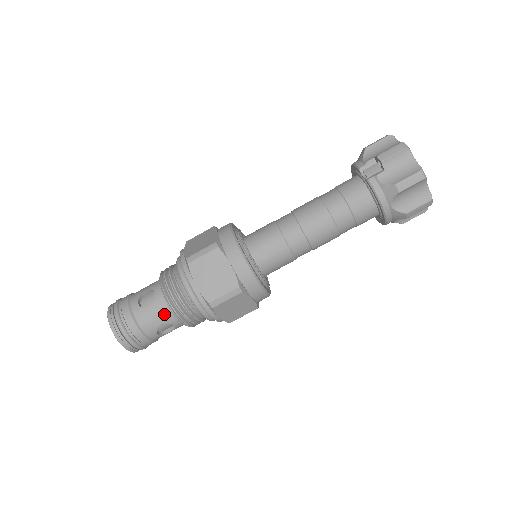
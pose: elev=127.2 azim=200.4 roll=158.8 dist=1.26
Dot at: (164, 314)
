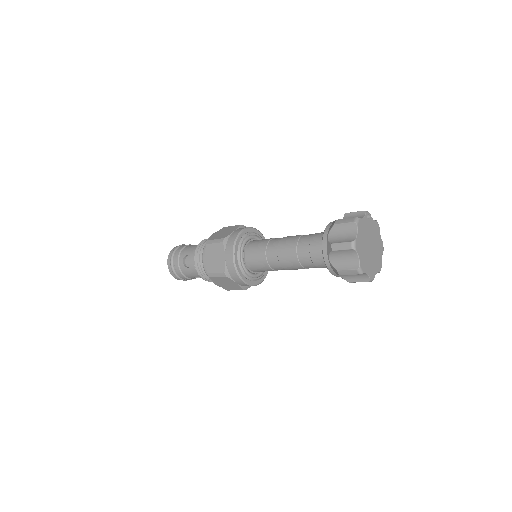
Dot at: (194, 250)
